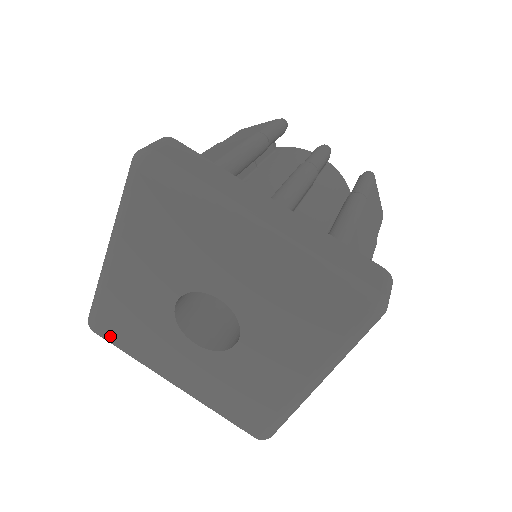
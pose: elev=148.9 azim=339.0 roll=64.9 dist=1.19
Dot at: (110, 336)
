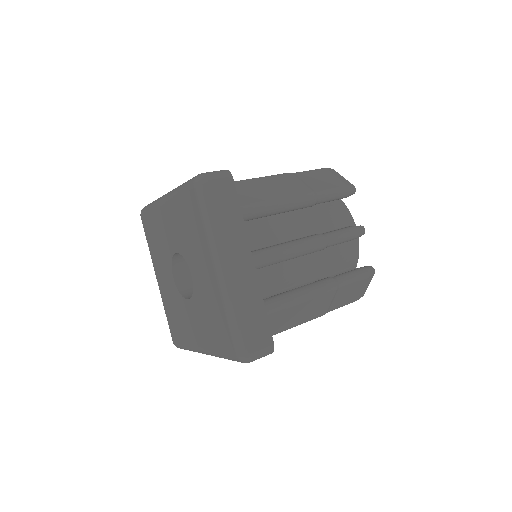
Dot at: (177, 340)
